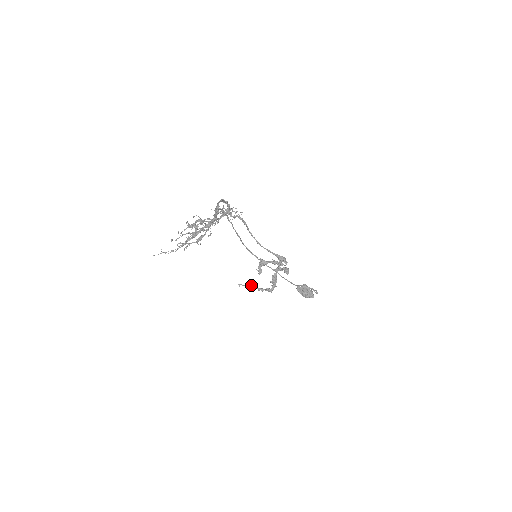
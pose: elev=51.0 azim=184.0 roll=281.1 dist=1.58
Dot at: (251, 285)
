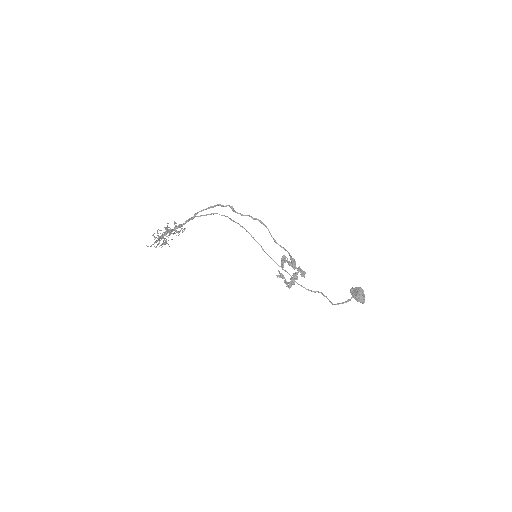
Dot at: (282, 275)
